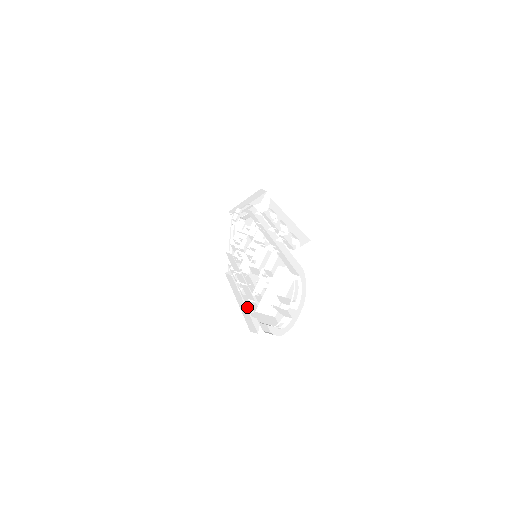
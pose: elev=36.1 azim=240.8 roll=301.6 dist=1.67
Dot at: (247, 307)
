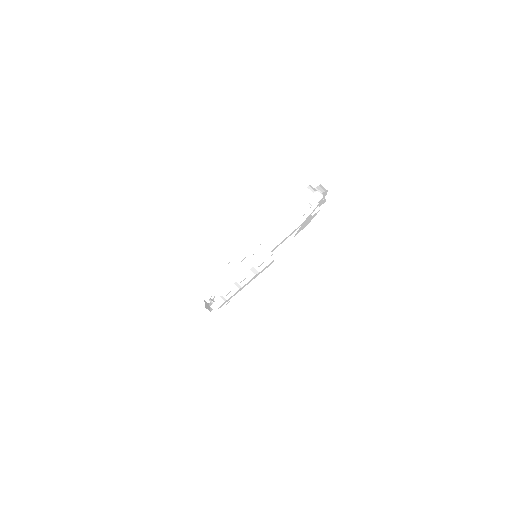
Dot at: occluded
